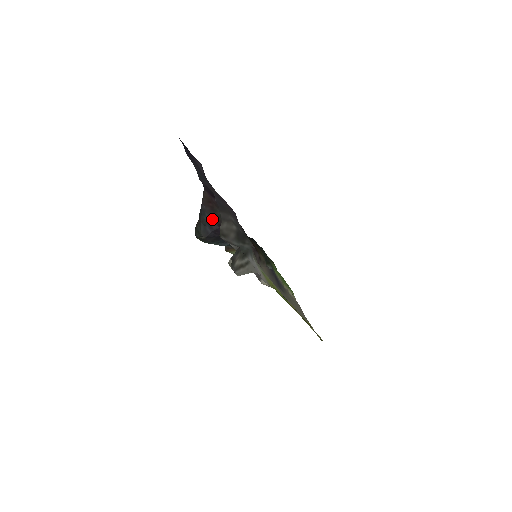
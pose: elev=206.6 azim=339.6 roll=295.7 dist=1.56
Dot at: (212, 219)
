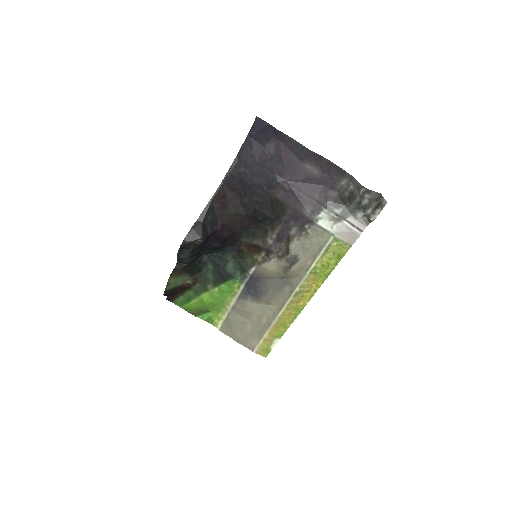
Dot at: (216, 218)
